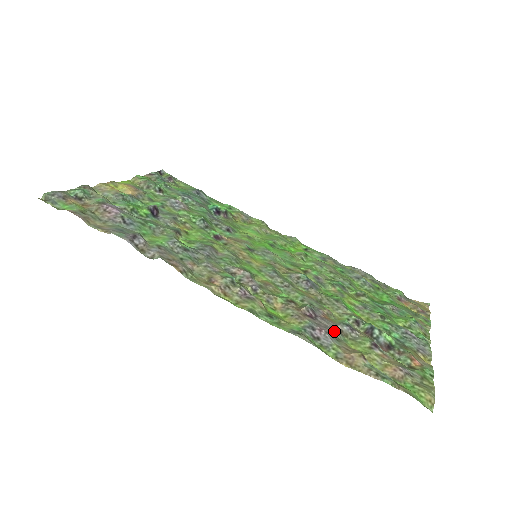
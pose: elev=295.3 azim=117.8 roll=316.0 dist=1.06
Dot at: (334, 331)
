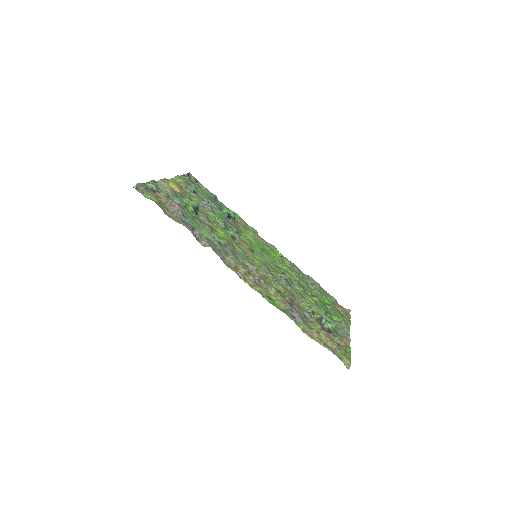
Dot at: (302, 315)
